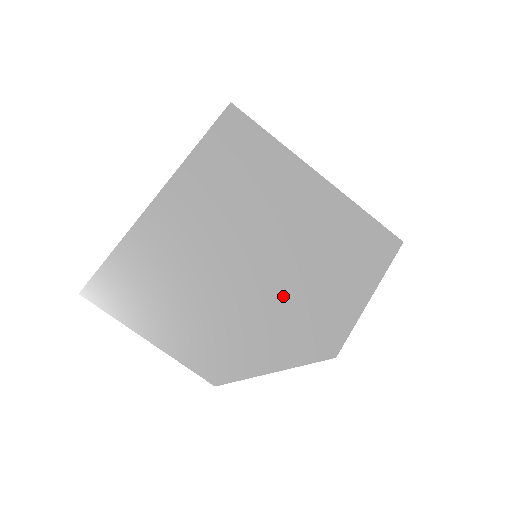
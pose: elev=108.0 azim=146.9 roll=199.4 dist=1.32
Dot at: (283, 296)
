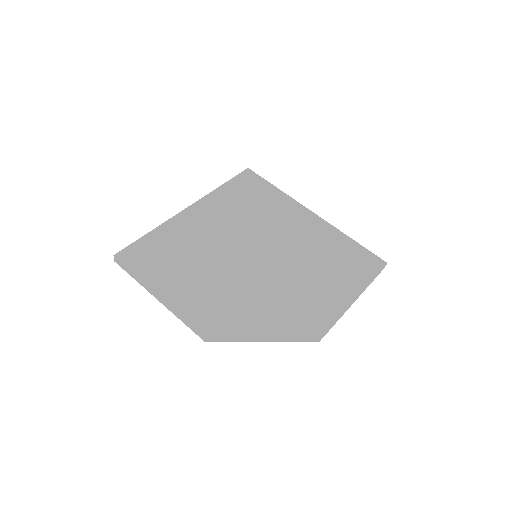
Dot at: (275, 283)
